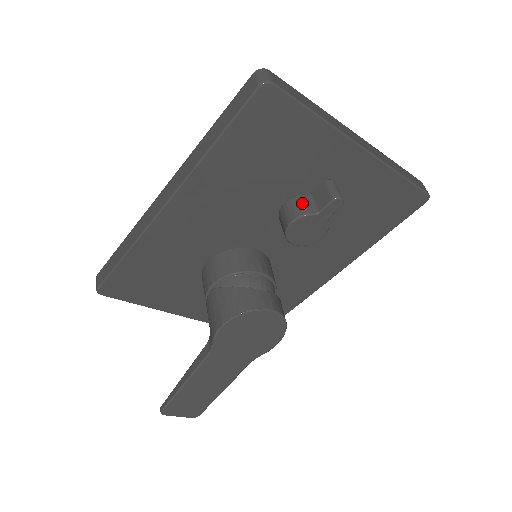
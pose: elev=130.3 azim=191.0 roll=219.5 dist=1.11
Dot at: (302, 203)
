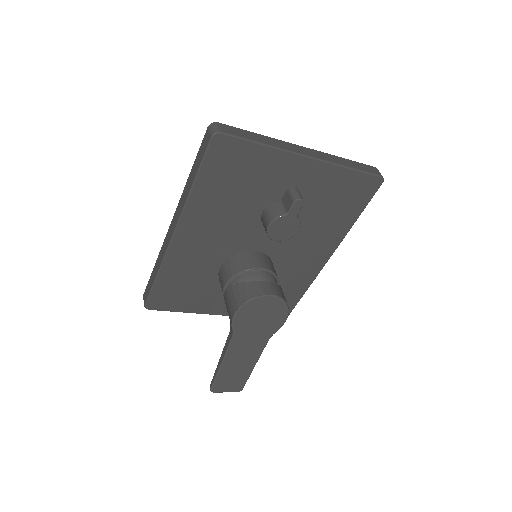
Dot at: (274, 209)
